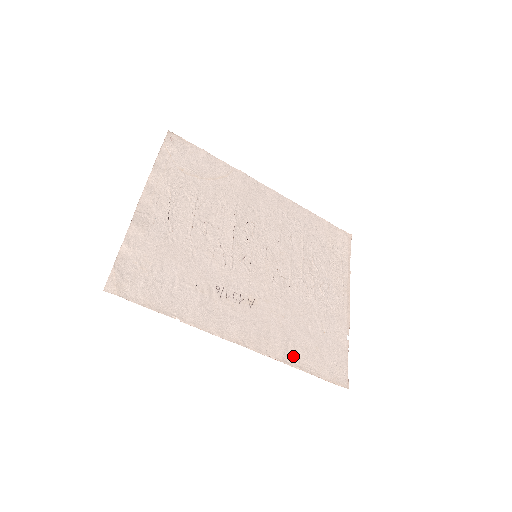
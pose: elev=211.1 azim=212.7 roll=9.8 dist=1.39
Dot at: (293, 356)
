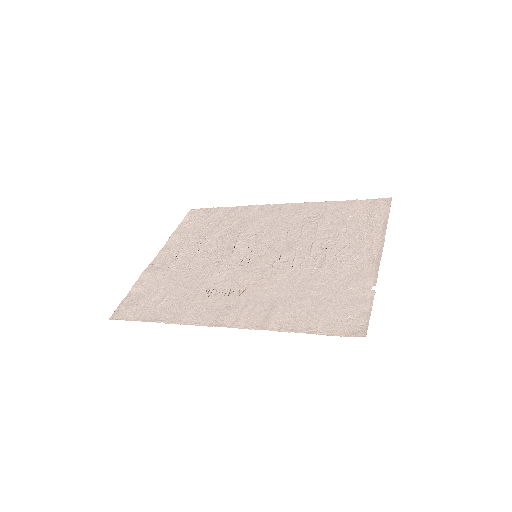
Dot at: (285, 322)
